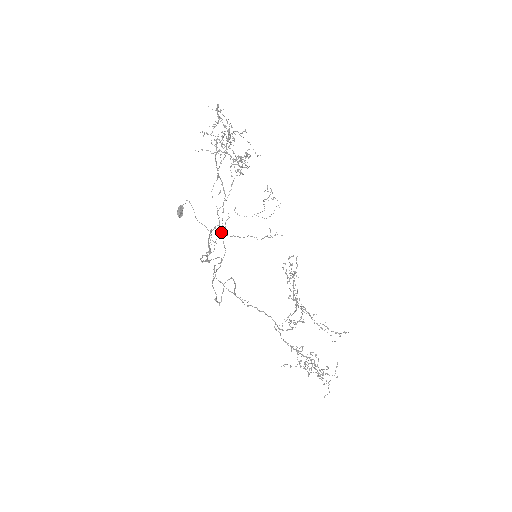
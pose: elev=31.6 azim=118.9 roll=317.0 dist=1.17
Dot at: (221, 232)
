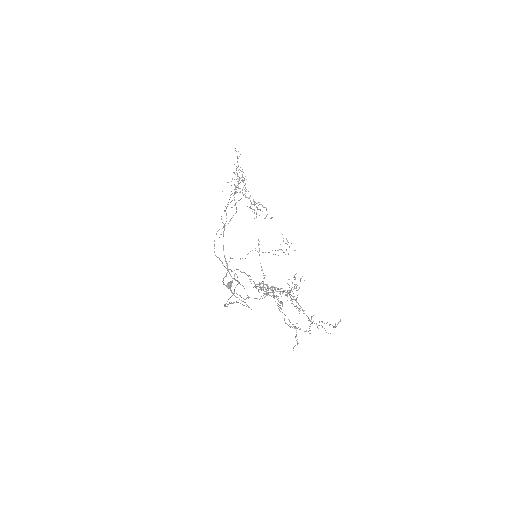
Dot at: occluded
